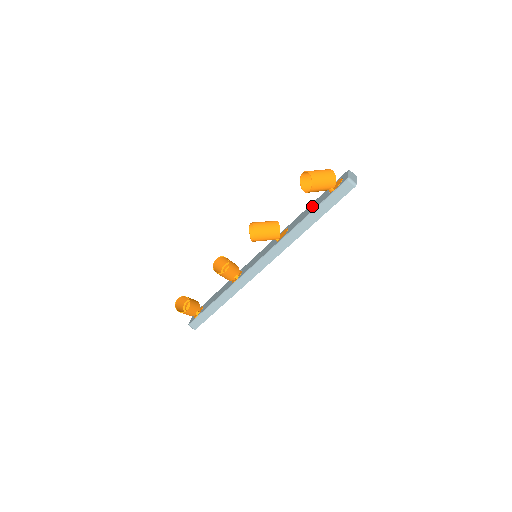
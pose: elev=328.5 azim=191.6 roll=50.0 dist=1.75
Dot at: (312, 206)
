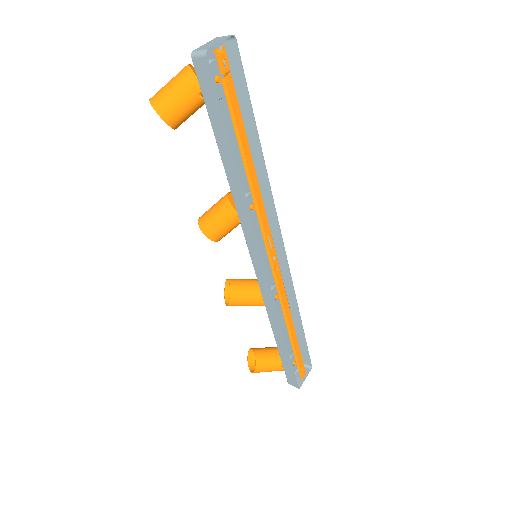
Dot at: (230, 137)
